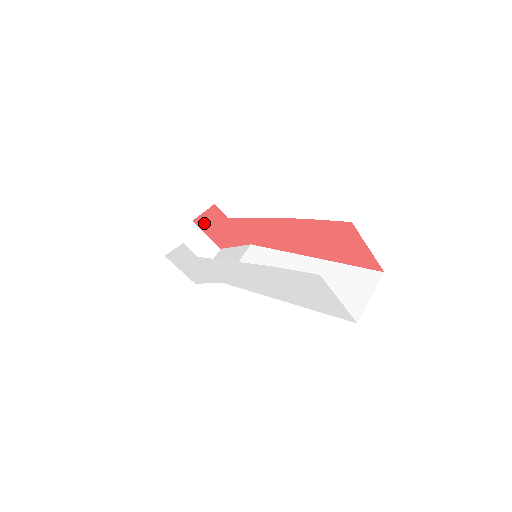
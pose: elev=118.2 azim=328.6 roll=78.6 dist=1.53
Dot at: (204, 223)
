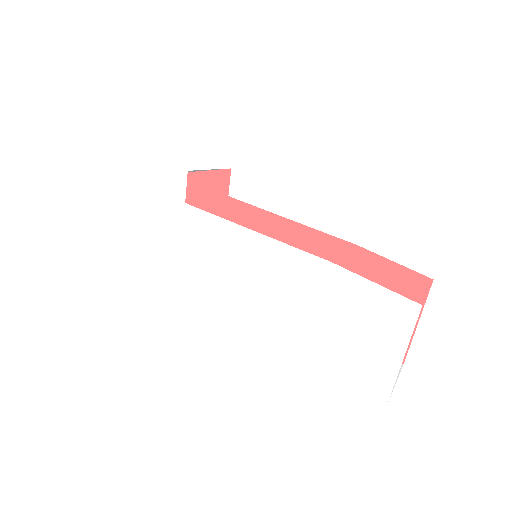
Dot at: occluded
